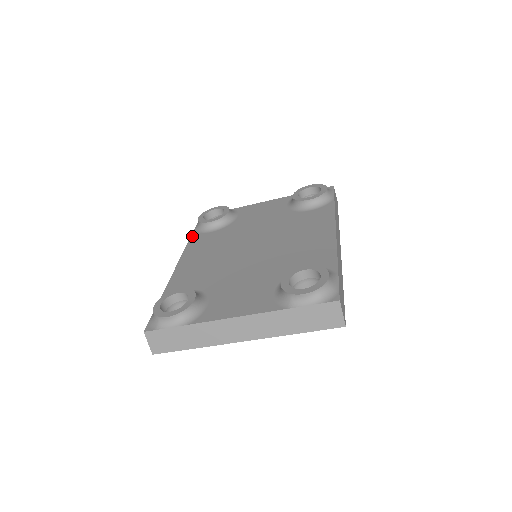
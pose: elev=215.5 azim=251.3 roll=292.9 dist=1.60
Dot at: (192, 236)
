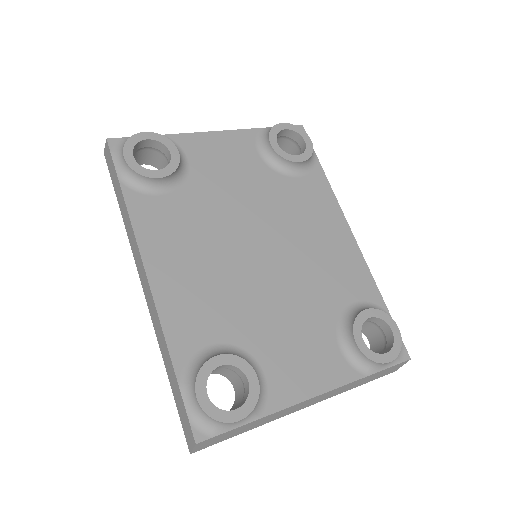
Dot at: (127, 200)
